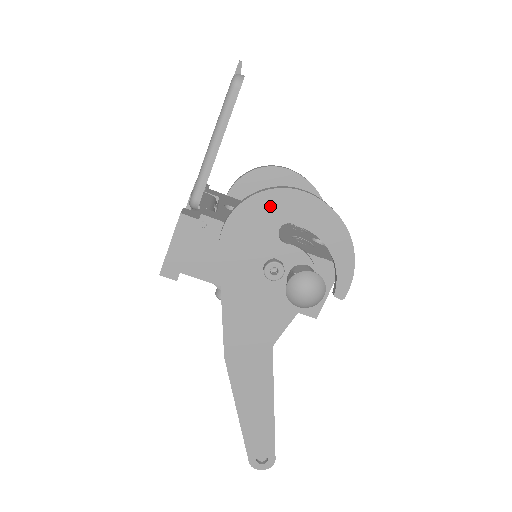
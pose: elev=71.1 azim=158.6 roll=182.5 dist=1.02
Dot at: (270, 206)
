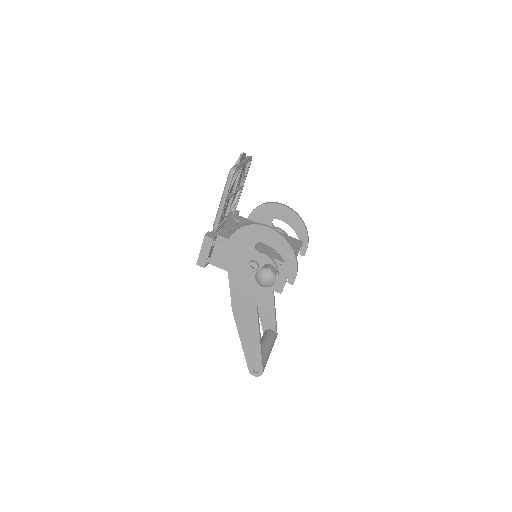
Dot at: (250, 233)
